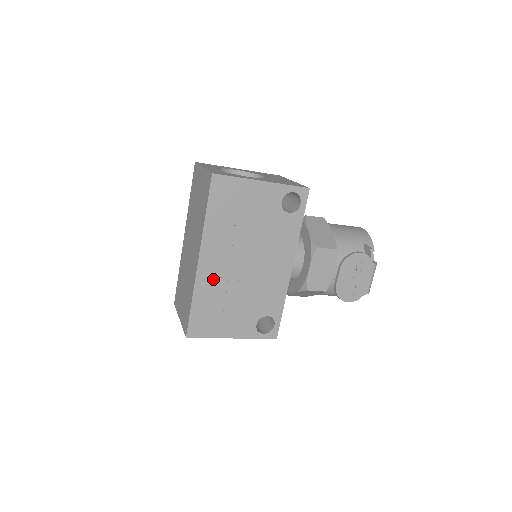
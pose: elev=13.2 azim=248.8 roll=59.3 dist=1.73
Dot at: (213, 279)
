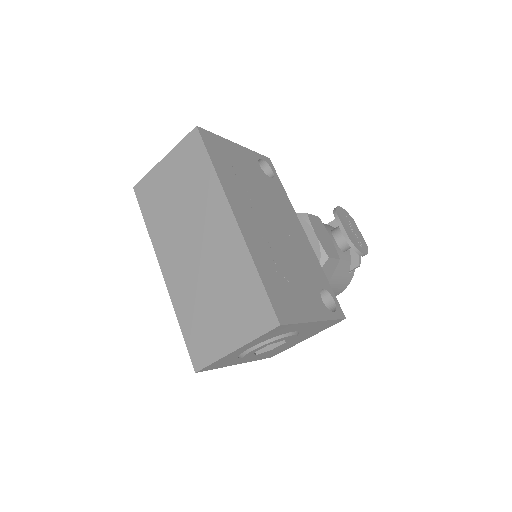
Dot at: (259, 242)
